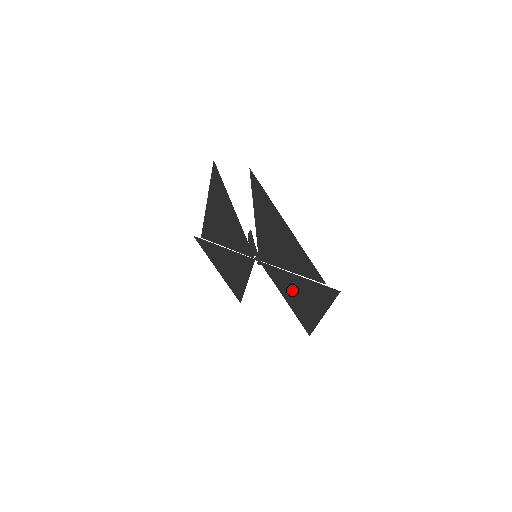
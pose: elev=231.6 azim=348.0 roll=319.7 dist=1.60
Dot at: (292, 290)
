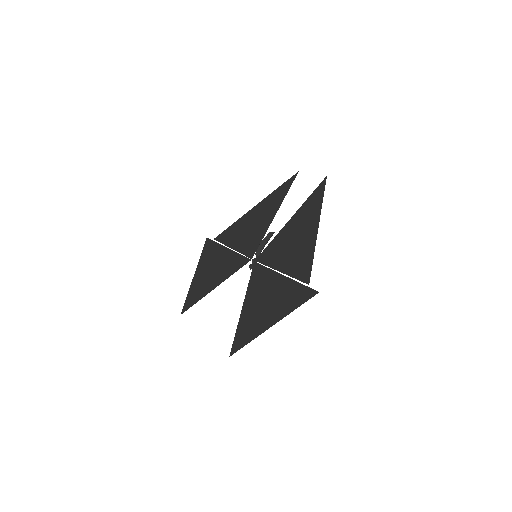
Dot at: (262, 294)
